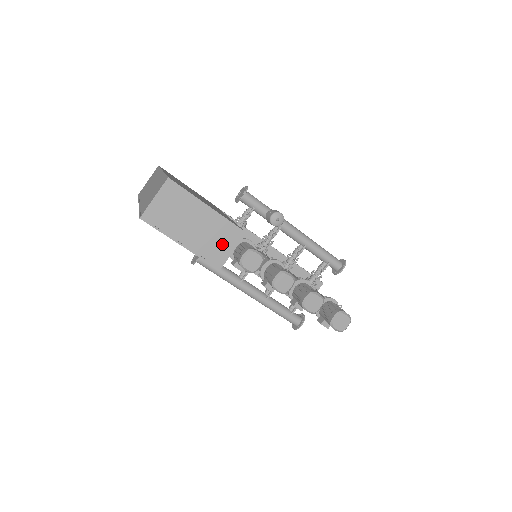
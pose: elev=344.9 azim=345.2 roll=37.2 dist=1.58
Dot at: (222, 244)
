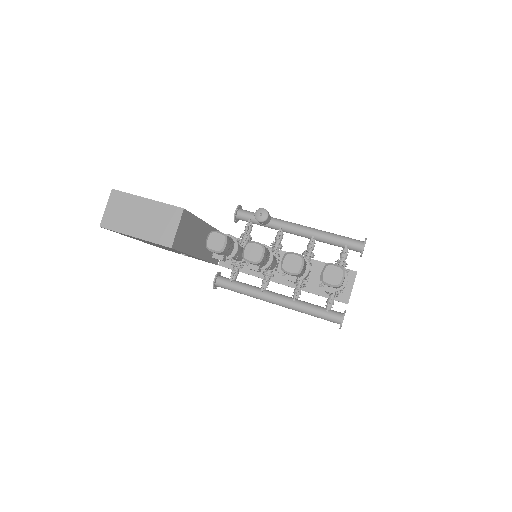
Dot at: (167, 225)
